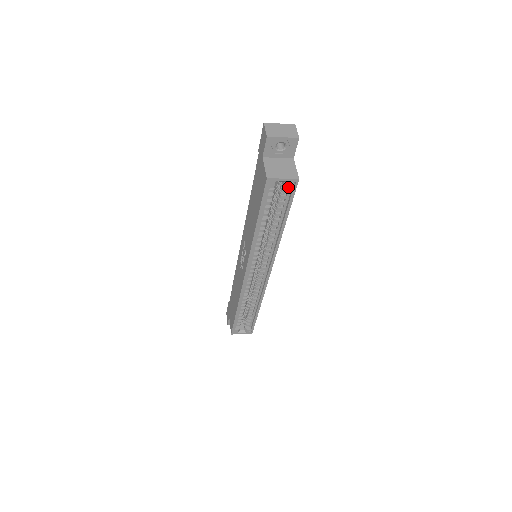
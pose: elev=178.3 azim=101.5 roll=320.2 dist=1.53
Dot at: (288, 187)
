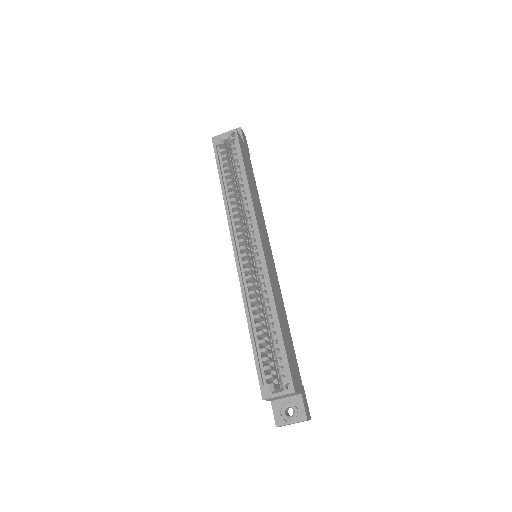
Dot at: (231, 139)
